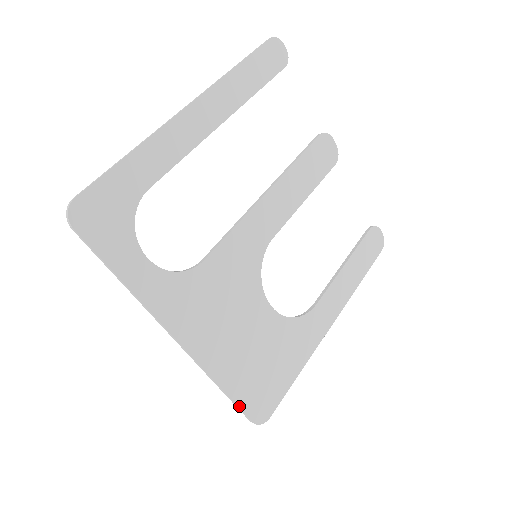
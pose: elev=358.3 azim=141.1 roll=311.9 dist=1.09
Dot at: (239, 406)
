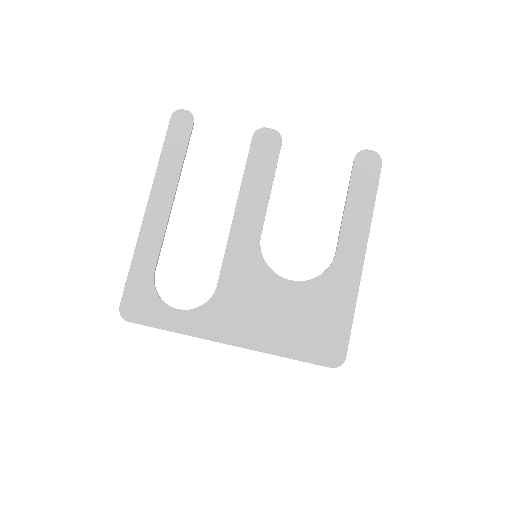
Dot at: (310, 362)
